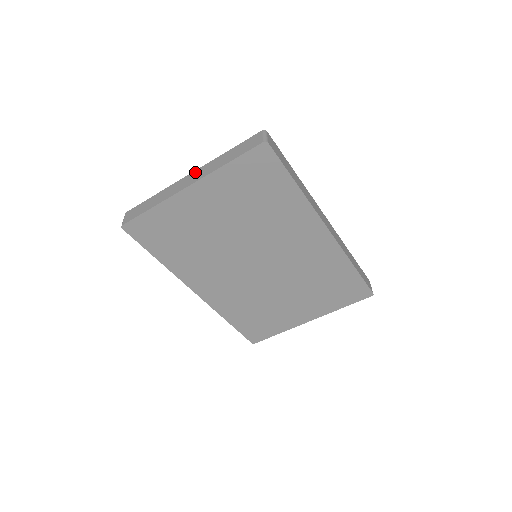
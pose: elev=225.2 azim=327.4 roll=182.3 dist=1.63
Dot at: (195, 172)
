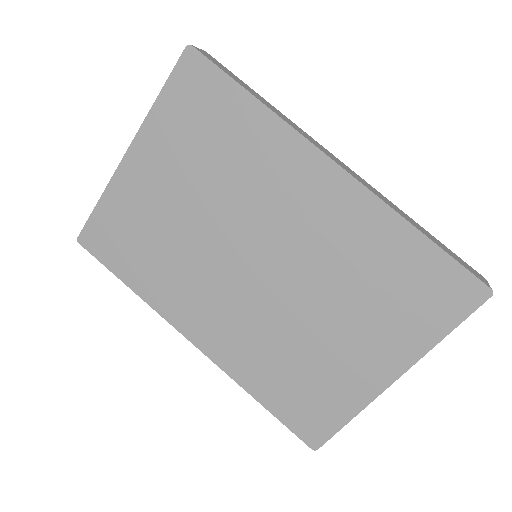
Dot at: occluded
